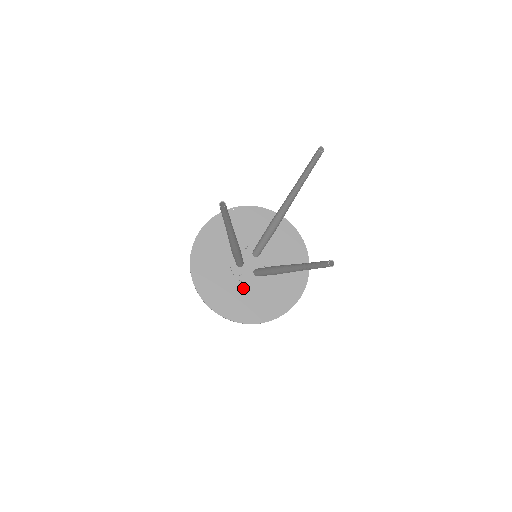
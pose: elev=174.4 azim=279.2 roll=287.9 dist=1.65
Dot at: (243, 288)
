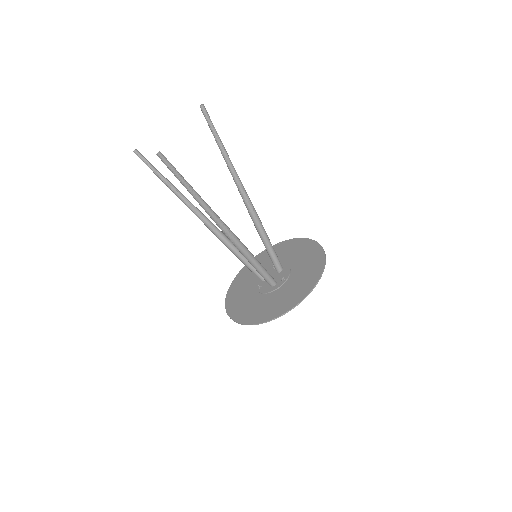
Dot at: (258, 297)
